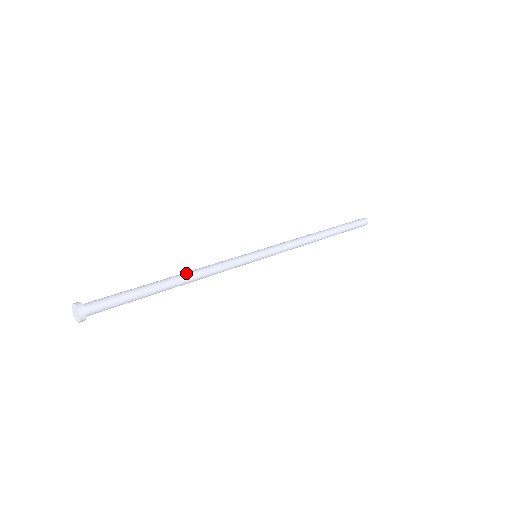
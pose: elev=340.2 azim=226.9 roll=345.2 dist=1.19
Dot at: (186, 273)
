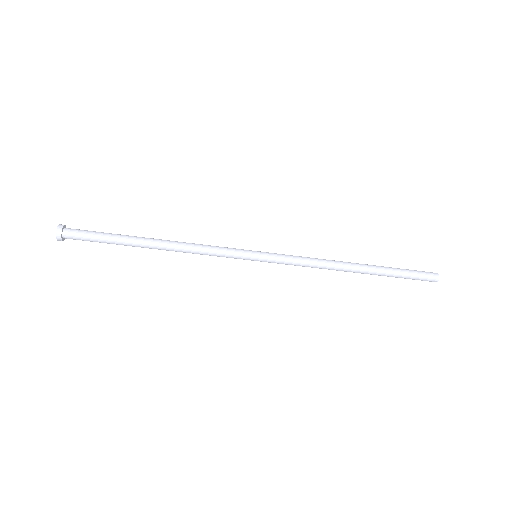
Dot at: occluded
